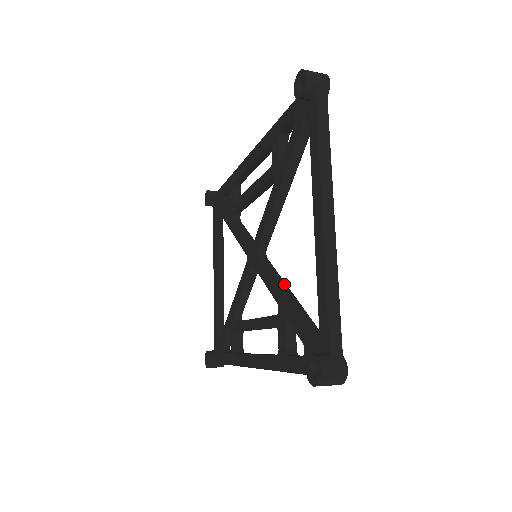
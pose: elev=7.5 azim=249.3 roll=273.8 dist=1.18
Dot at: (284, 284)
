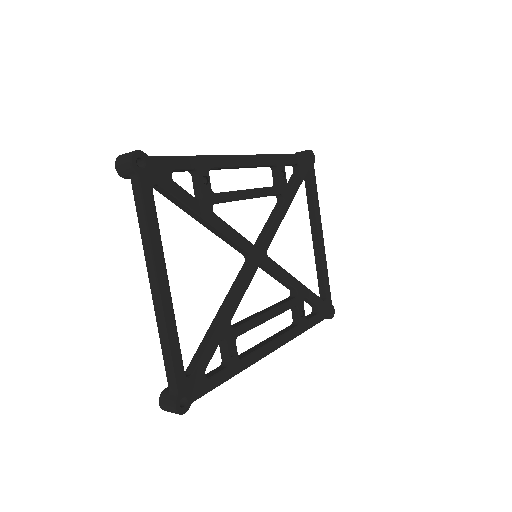
Dot at: (228, 302)
